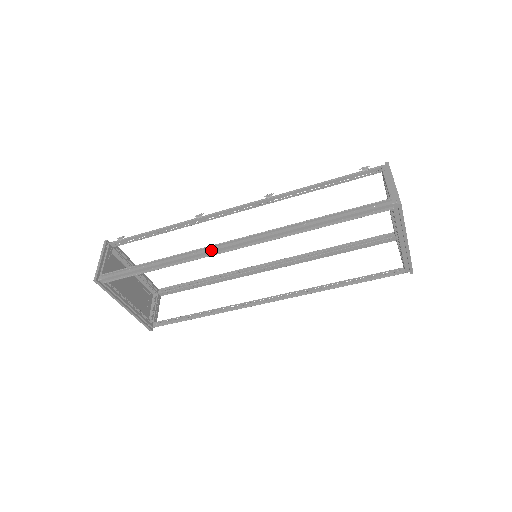
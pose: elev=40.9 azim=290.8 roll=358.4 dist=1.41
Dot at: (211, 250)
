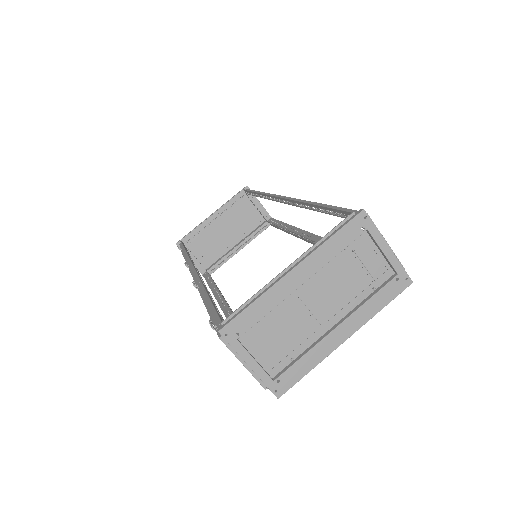
Dot at: occluded
